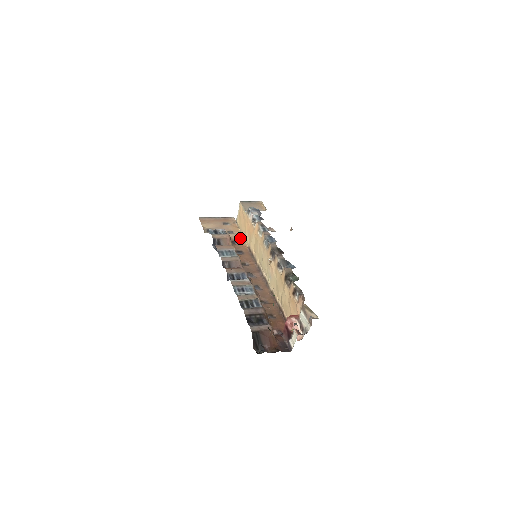
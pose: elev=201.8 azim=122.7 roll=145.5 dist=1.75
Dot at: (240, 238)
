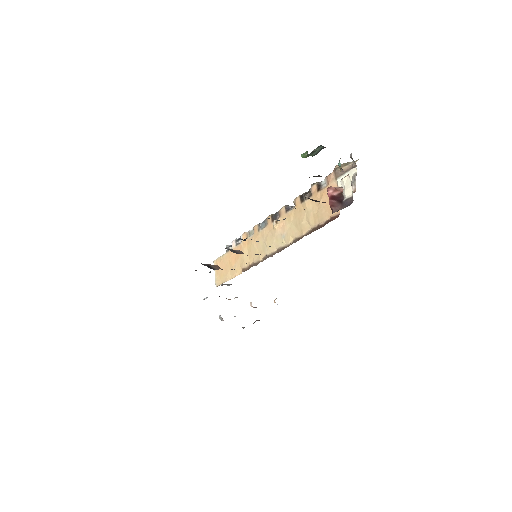
Dot at: occluded
